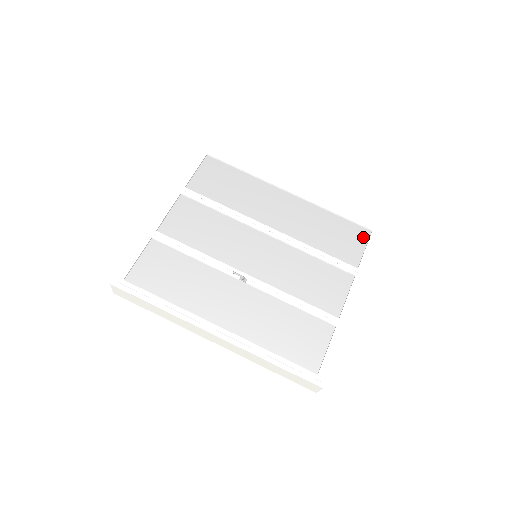
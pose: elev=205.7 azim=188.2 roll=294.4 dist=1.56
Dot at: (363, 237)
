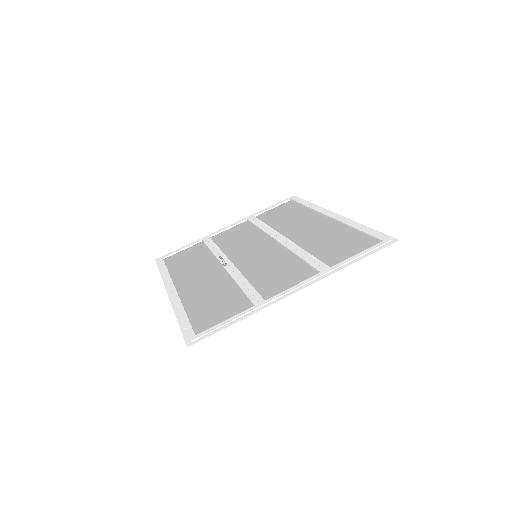
Dot at: (368, 246)
